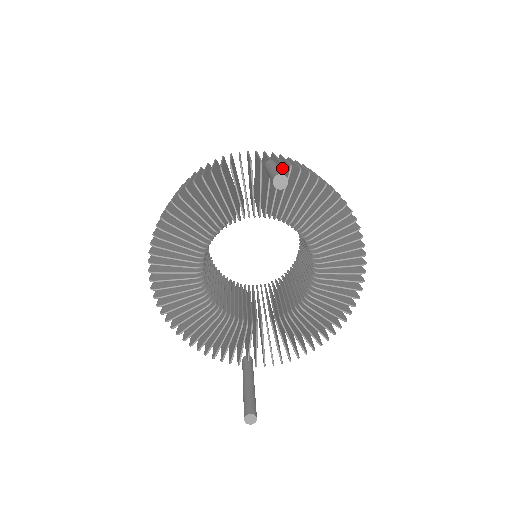
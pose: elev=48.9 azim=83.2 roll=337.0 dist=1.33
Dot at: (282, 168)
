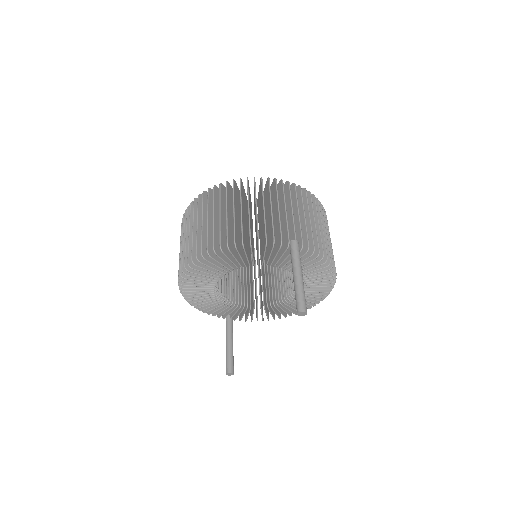
Dot at: occluded
